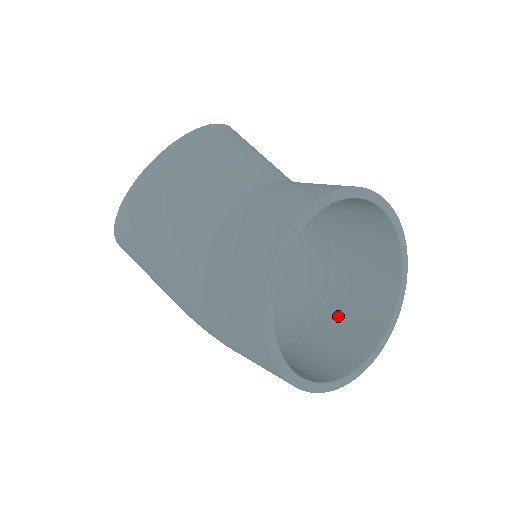
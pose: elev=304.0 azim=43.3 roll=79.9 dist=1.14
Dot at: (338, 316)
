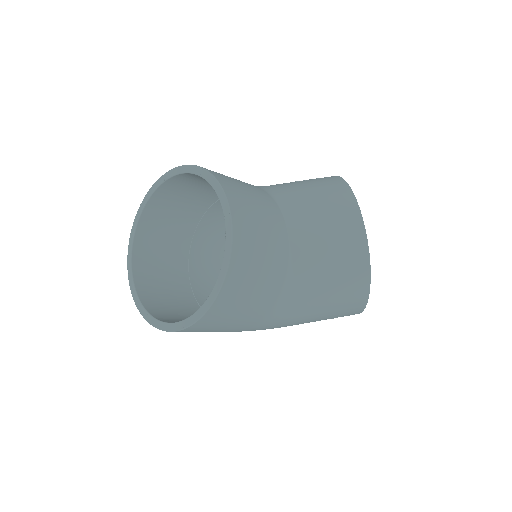
Dot at: occluded
